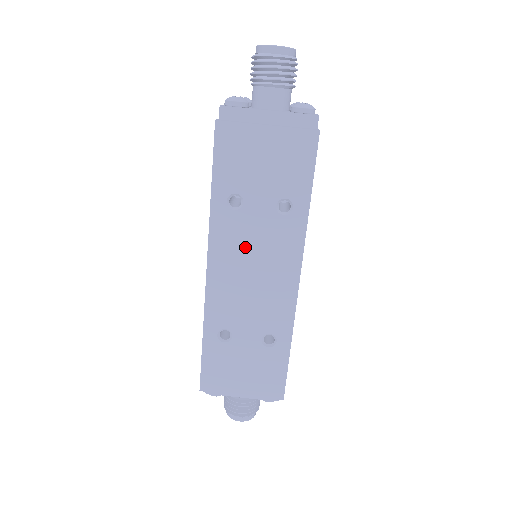
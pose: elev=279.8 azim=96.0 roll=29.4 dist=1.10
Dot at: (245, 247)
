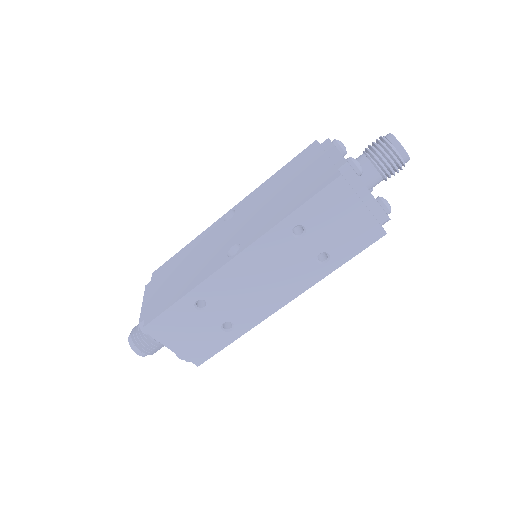
Dot at: (275, 262)
